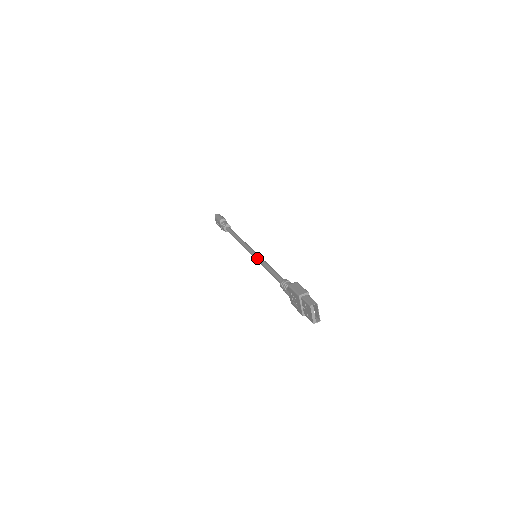
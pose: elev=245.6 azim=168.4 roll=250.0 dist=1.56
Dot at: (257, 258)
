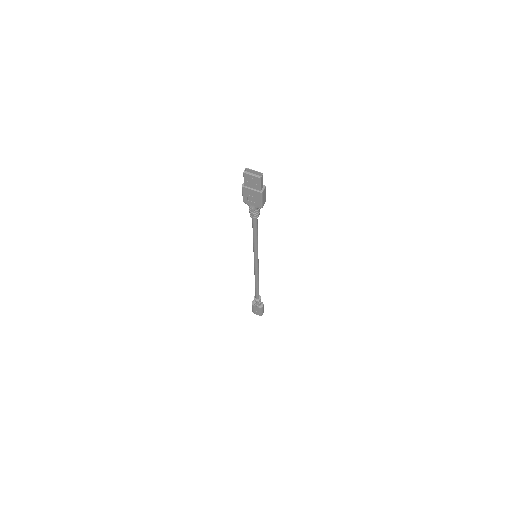
Dot at: occluded
